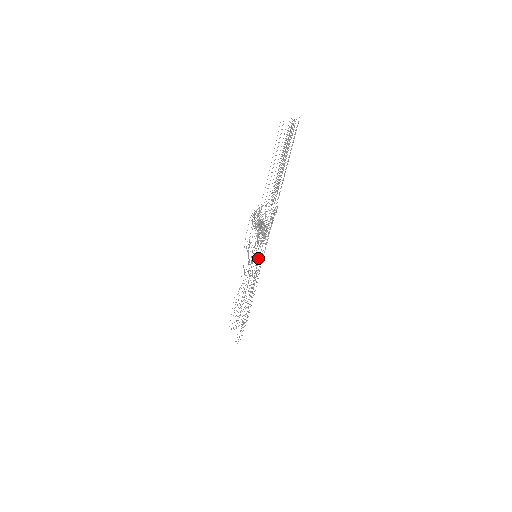
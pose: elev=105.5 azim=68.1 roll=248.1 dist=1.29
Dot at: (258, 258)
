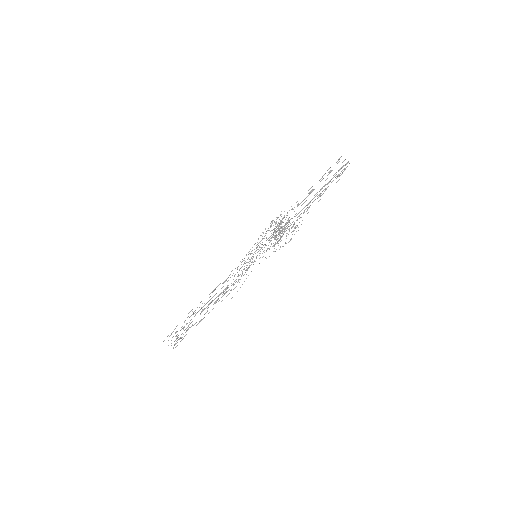
Dot at: occluded
